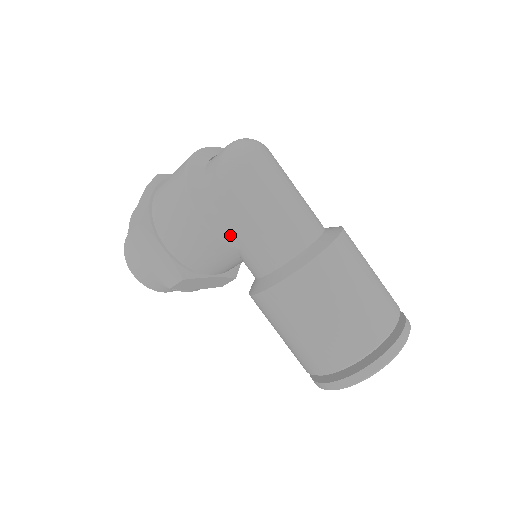
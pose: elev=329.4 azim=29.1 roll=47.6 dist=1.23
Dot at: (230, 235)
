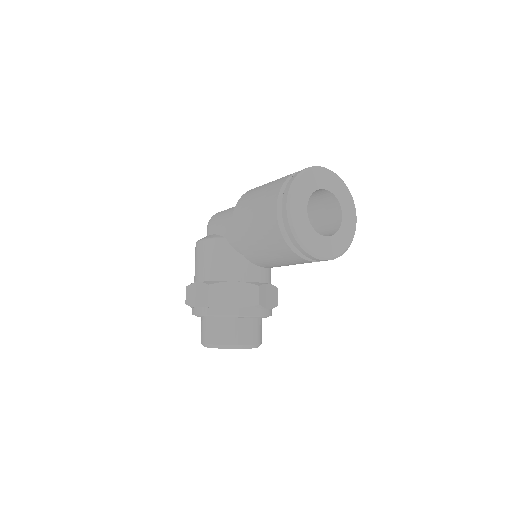
Dot at: (217, 236)
